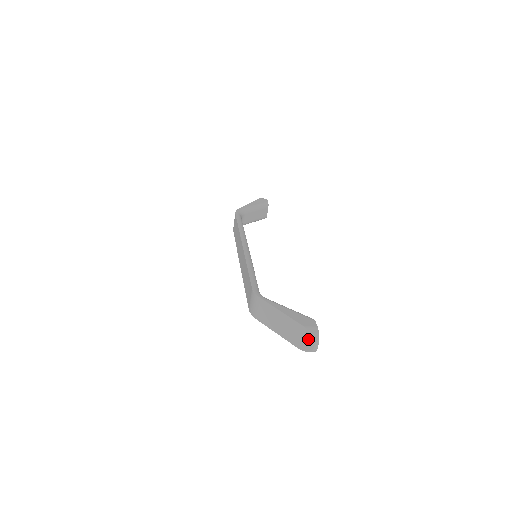
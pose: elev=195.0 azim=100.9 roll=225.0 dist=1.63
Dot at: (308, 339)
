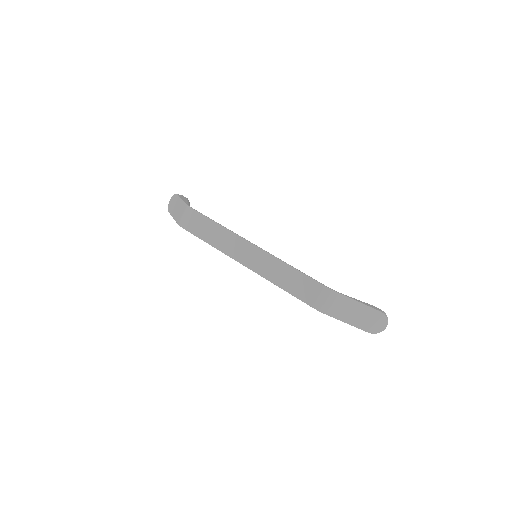
Dot at: (382, 322)
